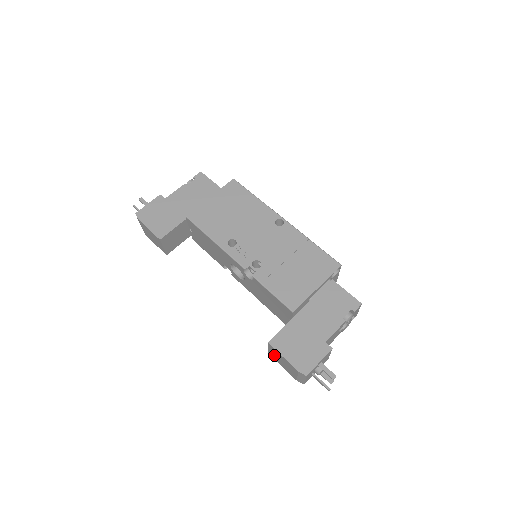
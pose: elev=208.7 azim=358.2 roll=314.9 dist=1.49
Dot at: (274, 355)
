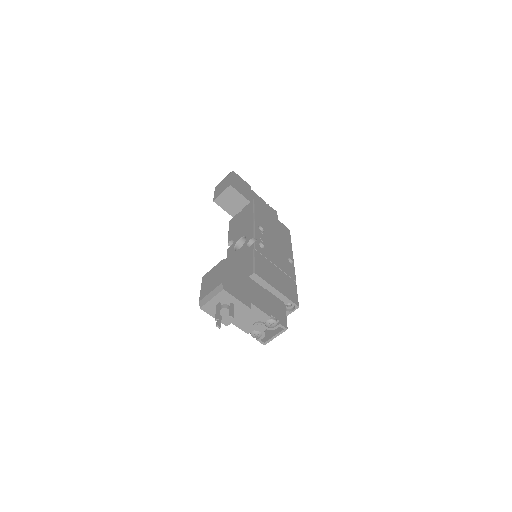
Dot at: (210, 275)
